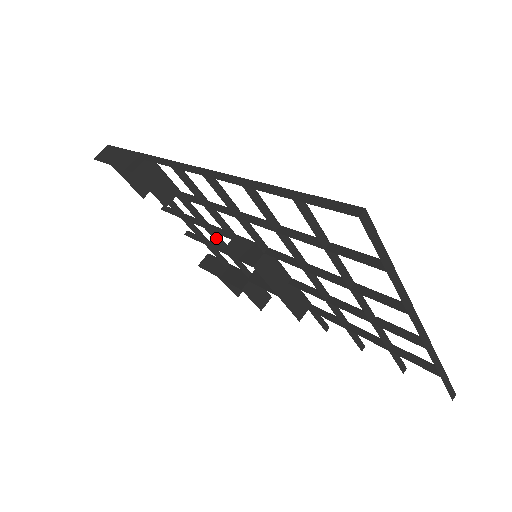
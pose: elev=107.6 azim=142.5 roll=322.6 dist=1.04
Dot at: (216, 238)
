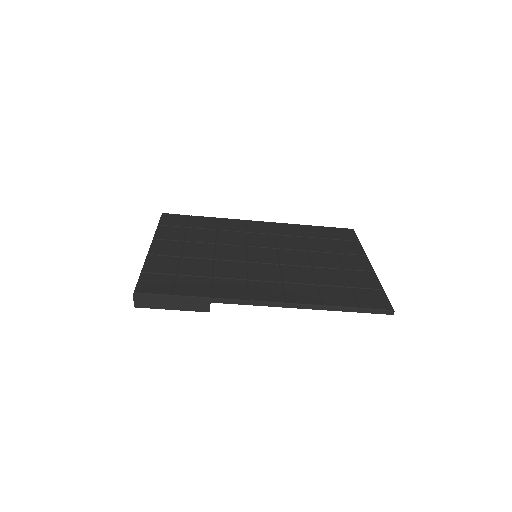
Dot at: (214, 255)
